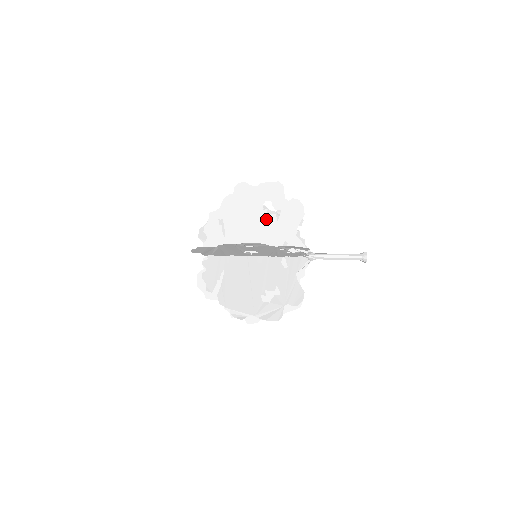
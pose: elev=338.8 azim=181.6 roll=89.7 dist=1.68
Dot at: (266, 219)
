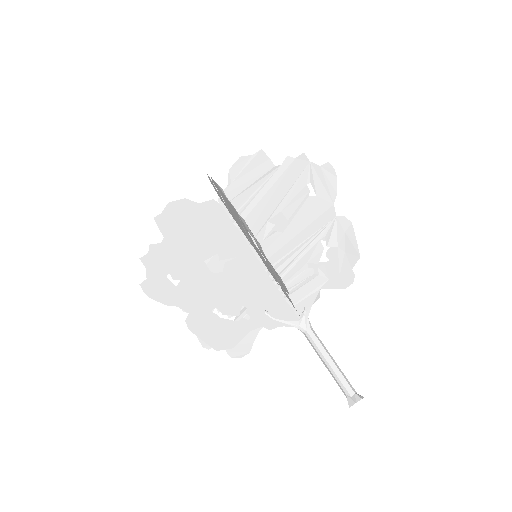
Dot at: occluded
